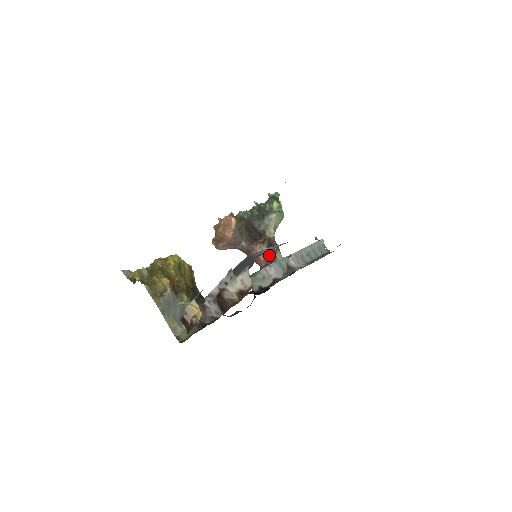
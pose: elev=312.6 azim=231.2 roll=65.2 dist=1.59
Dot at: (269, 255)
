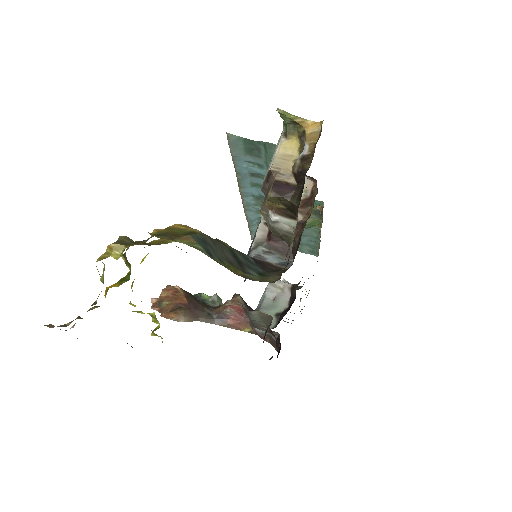
Dot at: (249, 308)
